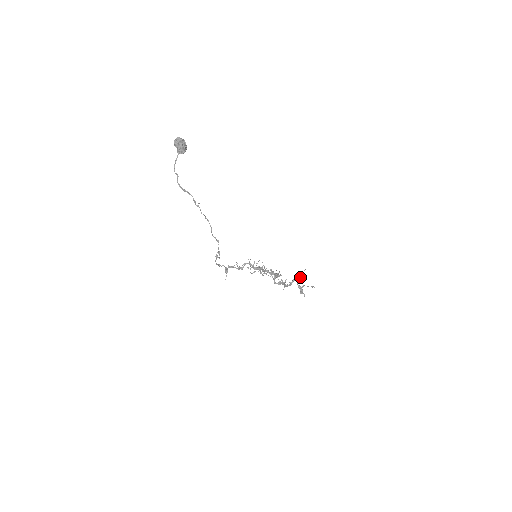
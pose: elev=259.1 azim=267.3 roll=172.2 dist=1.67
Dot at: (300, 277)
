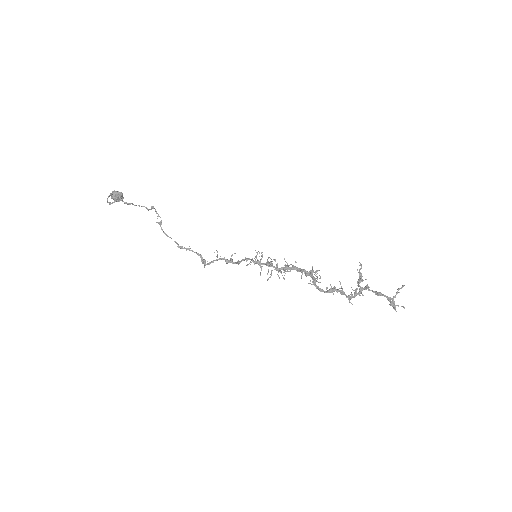
Dot at: (365, 279)
